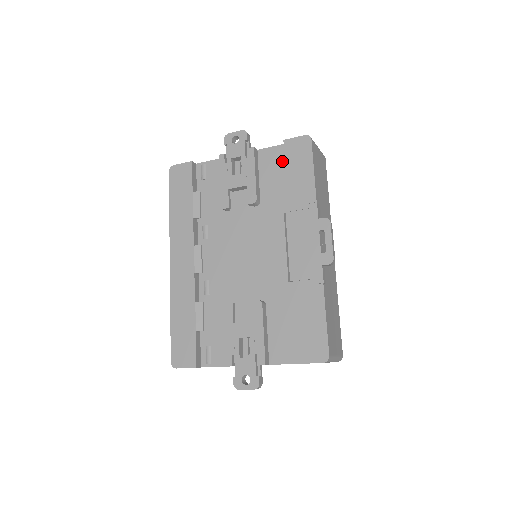
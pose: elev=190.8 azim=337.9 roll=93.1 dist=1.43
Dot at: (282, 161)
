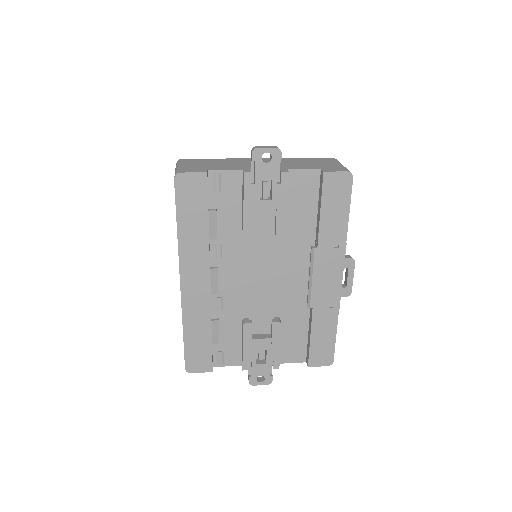
Dot at: (314, 189)
